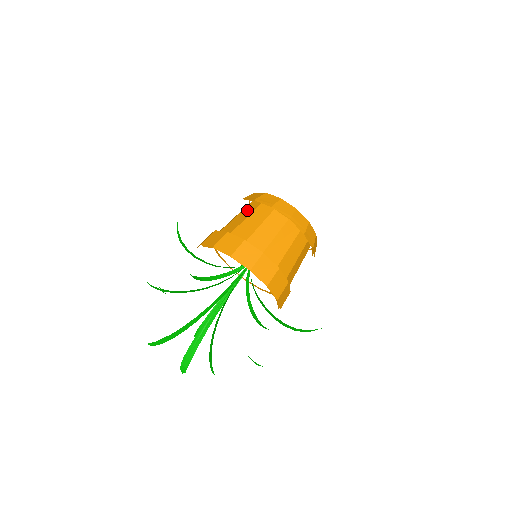
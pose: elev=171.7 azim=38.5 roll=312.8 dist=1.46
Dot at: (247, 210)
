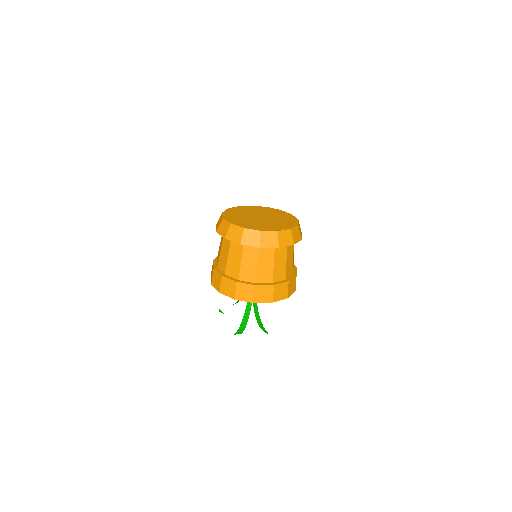
Dot at: (250, 250)
